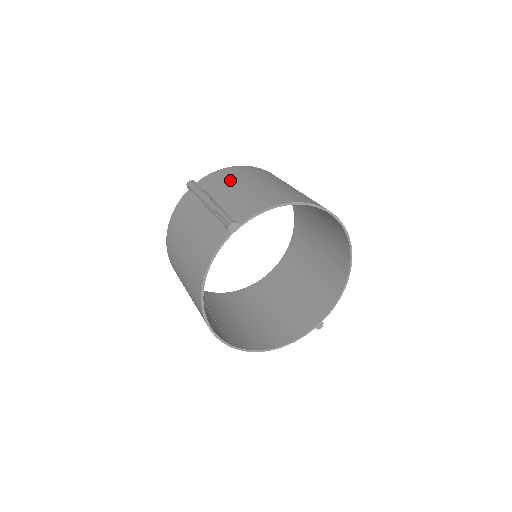
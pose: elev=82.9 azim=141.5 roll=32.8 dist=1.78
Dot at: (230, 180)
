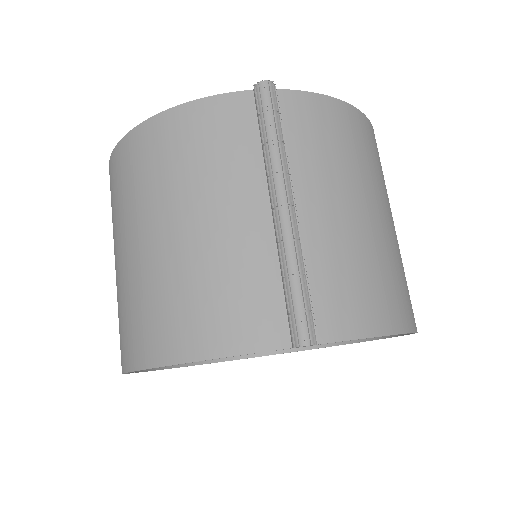
Dot at: (338, 162)
